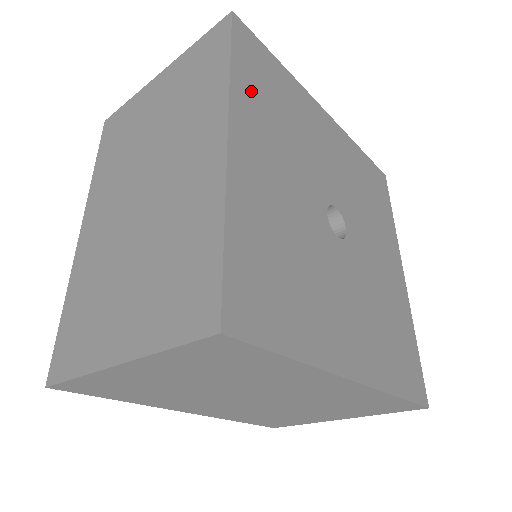
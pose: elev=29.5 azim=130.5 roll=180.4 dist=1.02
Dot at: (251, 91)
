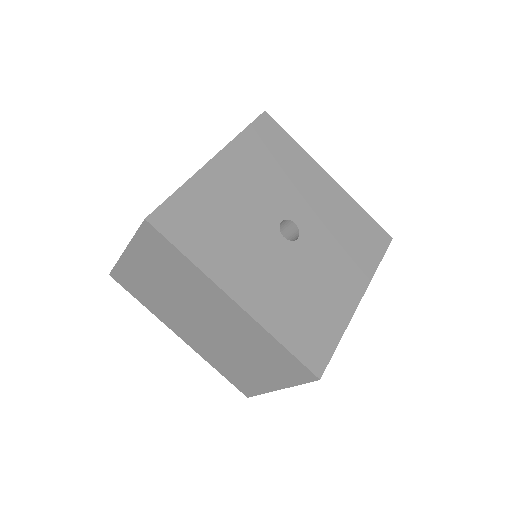
Dot at: (252, 146)
